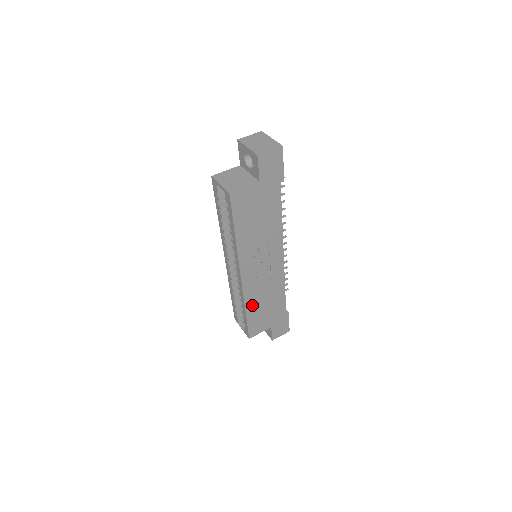
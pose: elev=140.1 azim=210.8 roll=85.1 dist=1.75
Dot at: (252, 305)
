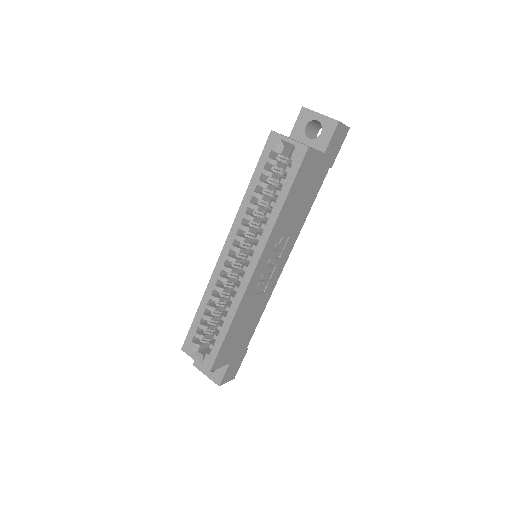
Dot at: (238, 318)
